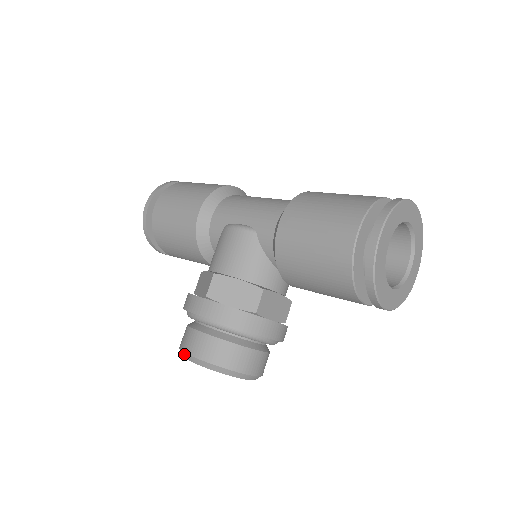
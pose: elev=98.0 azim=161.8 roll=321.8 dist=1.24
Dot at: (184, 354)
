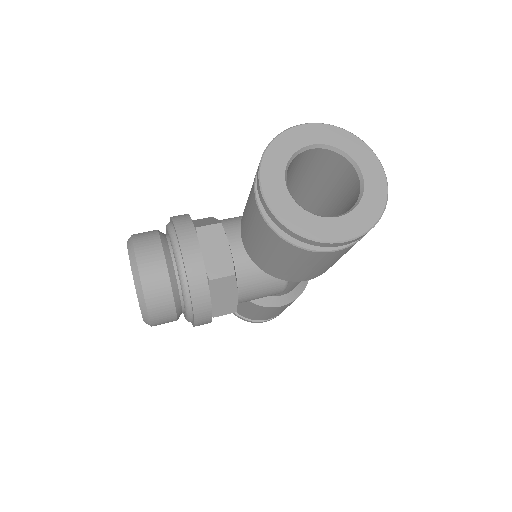
Dot at: occluded
